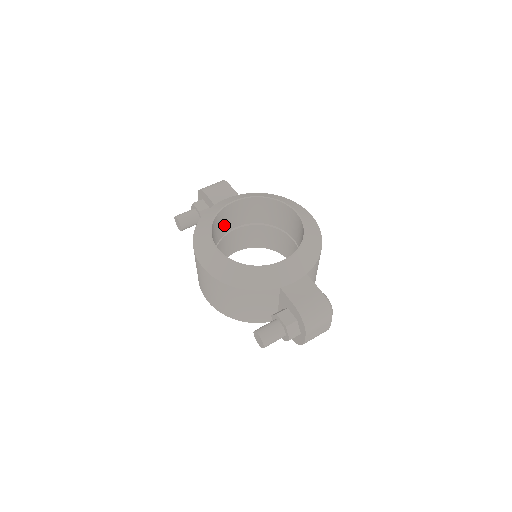
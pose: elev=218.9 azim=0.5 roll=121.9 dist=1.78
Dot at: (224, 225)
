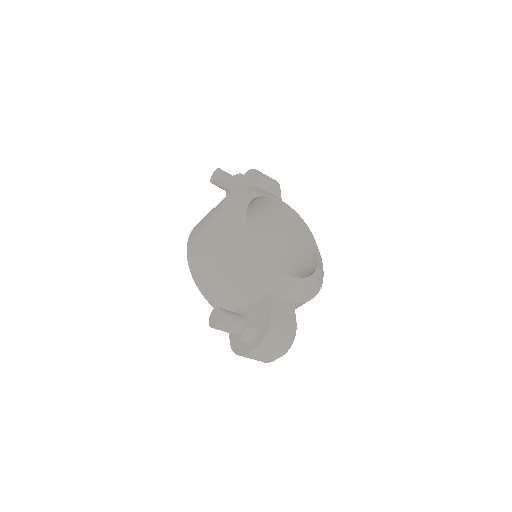
Dot at: (253, 210)
